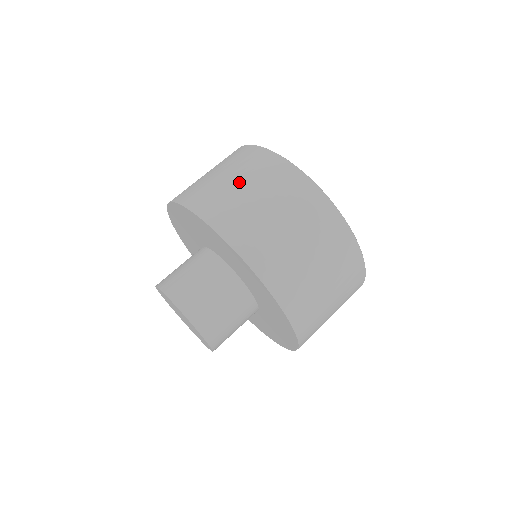
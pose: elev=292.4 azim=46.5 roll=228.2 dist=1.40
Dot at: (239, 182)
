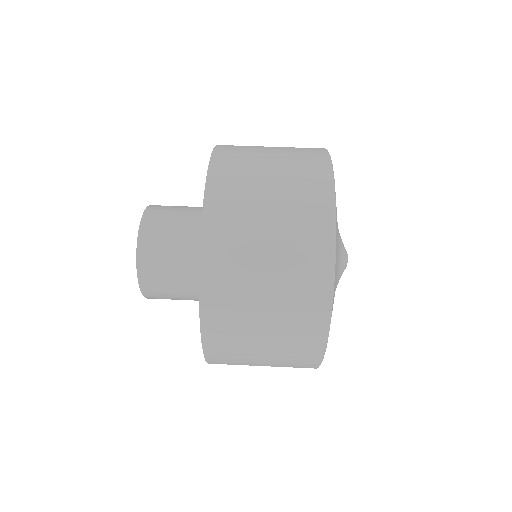
Dot at: (273, 147)
